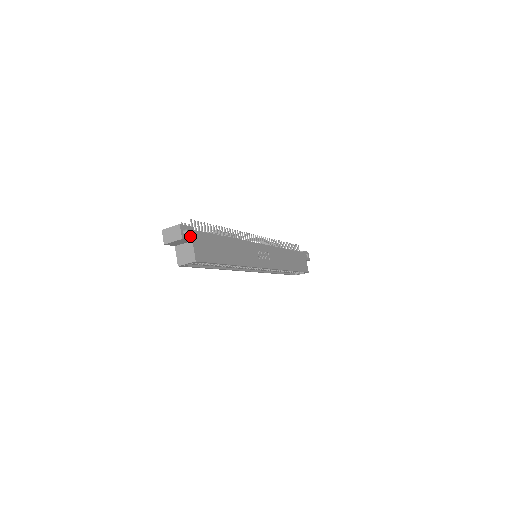
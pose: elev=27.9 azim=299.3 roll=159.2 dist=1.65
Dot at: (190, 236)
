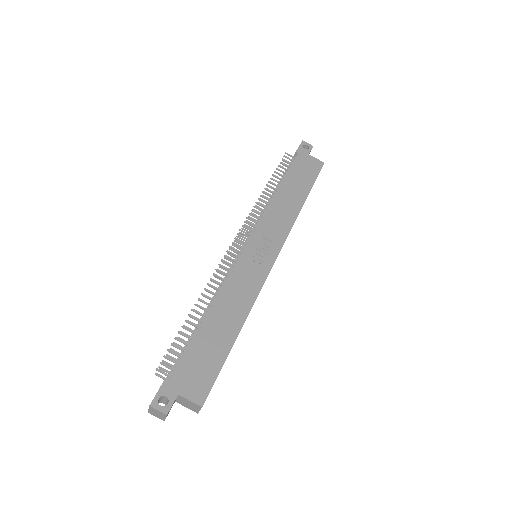
Dot at: (171, 395)
